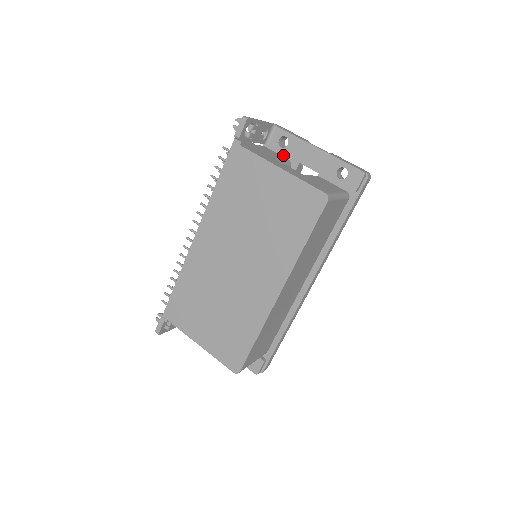
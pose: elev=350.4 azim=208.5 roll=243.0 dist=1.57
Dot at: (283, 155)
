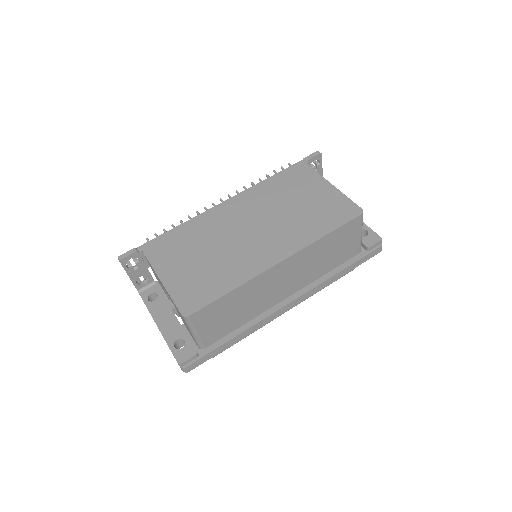
Dot at: occluded
